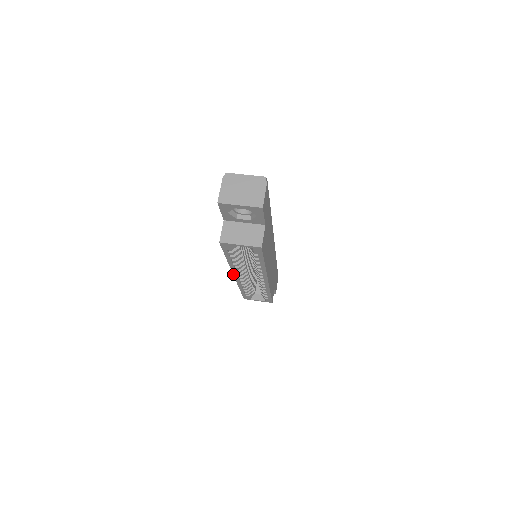
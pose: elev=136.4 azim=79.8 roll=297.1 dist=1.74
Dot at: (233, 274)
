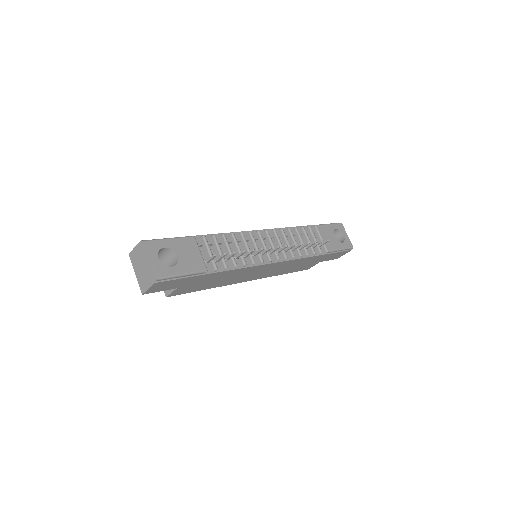
Dot at: occluded
